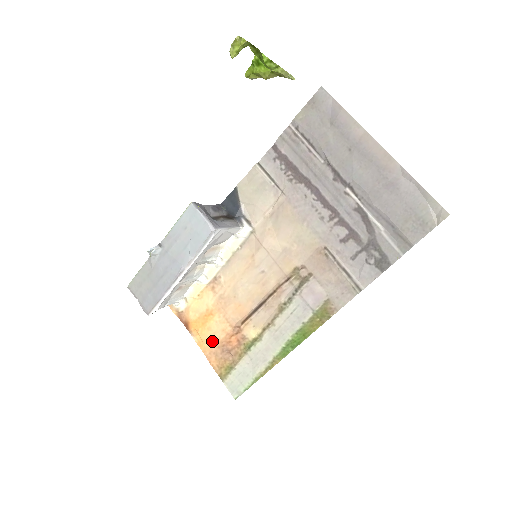
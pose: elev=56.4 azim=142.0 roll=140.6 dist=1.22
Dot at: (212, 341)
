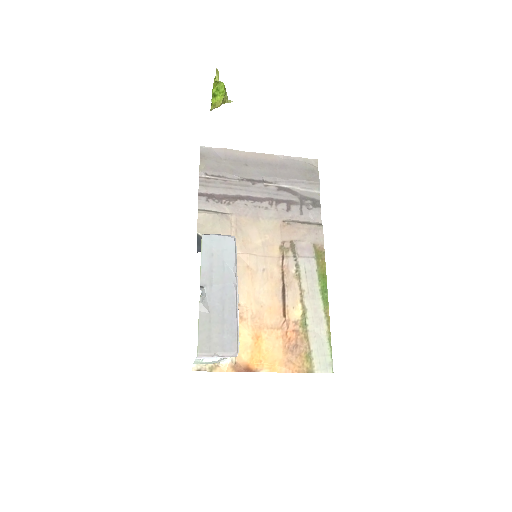
Dot at: (278, 355)
